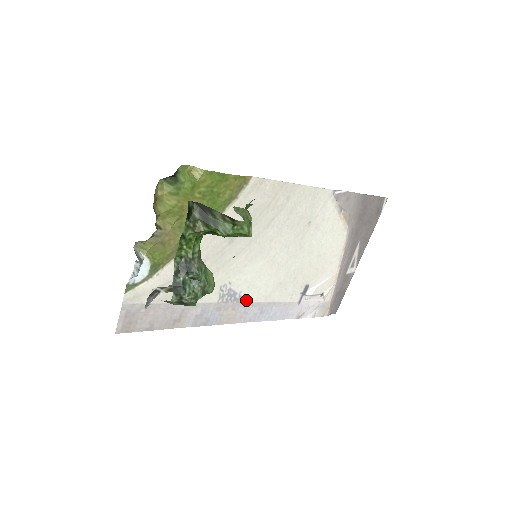
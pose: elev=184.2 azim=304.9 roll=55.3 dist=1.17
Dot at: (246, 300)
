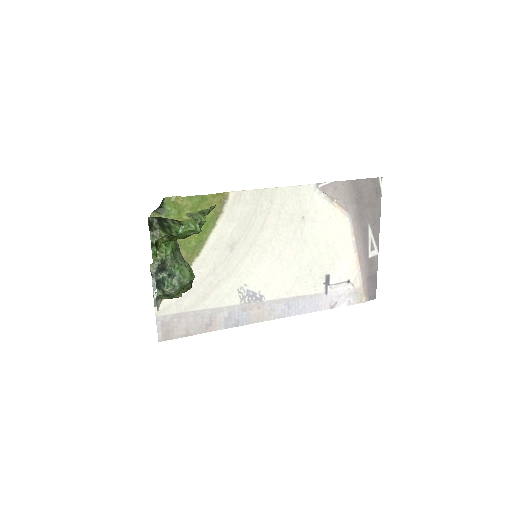
Dot at: (268, 298)
